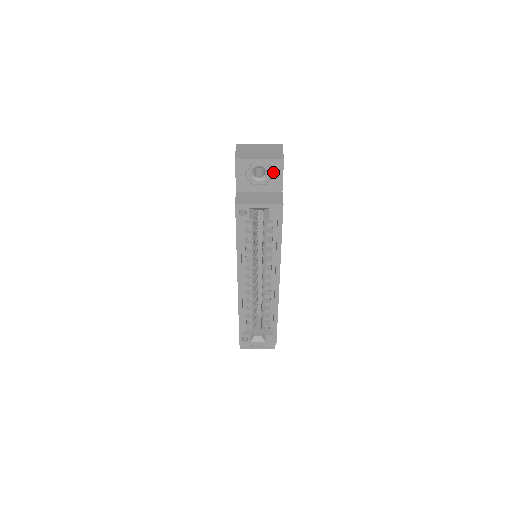
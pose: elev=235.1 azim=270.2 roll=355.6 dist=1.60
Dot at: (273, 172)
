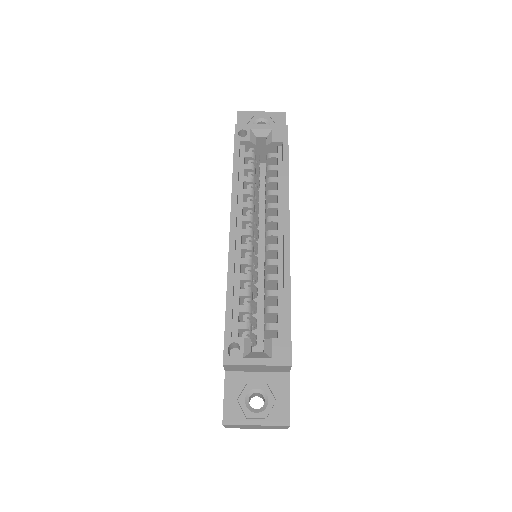
Dot at: (276, 124)
